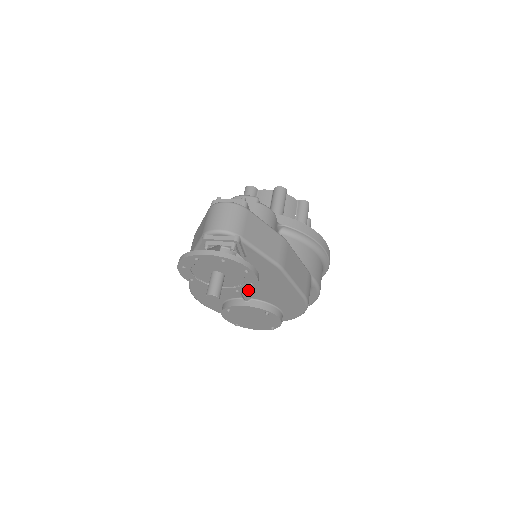
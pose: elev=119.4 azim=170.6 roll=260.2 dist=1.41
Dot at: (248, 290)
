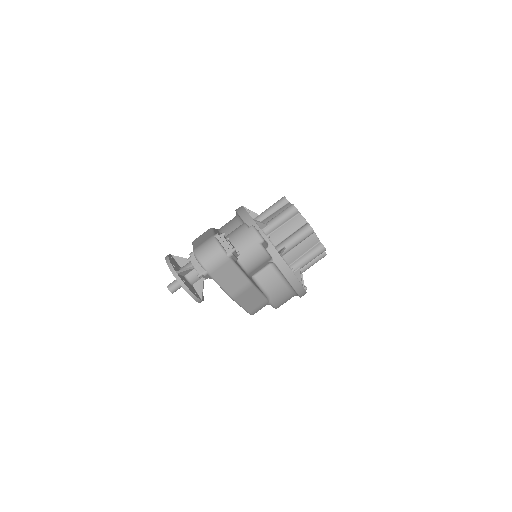
Dot at: occluded
